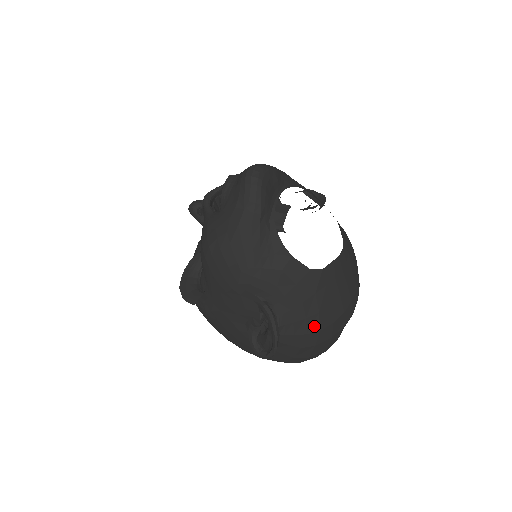
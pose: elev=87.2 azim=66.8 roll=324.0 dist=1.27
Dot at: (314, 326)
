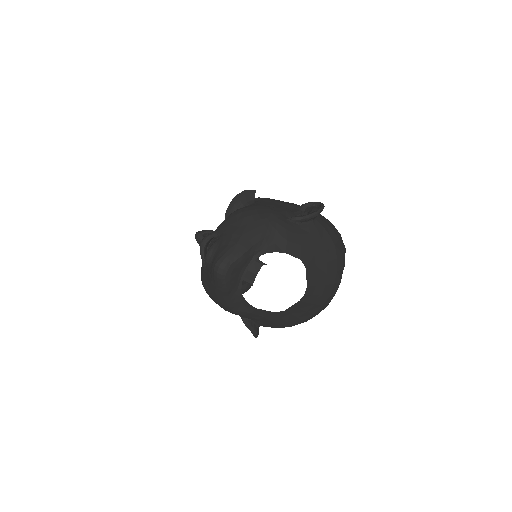
Dot at: (286, 326)
